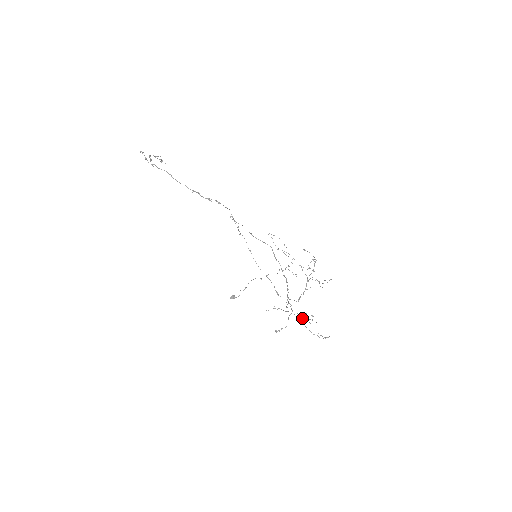
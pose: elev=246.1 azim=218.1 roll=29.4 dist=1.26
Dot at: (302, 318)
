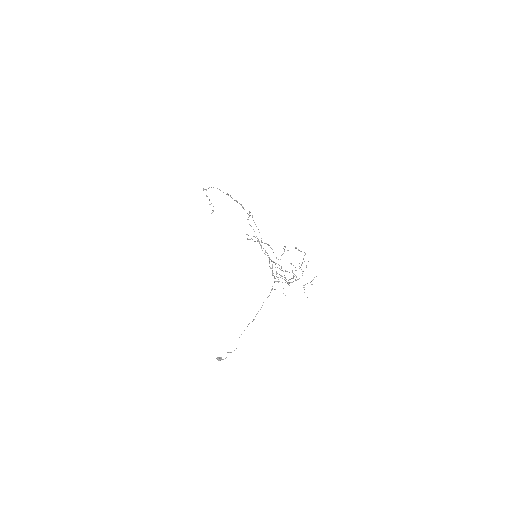
Dot at: (276, 263)
